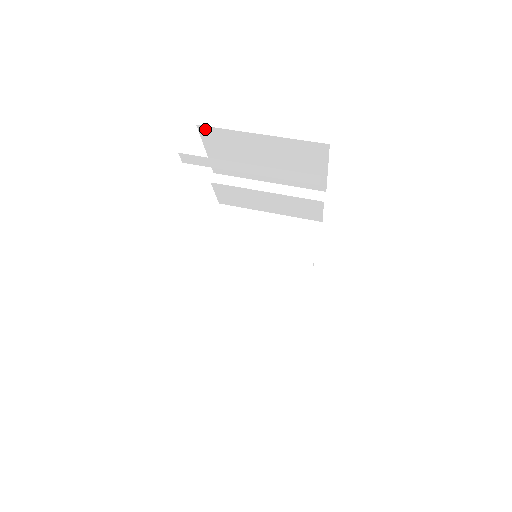
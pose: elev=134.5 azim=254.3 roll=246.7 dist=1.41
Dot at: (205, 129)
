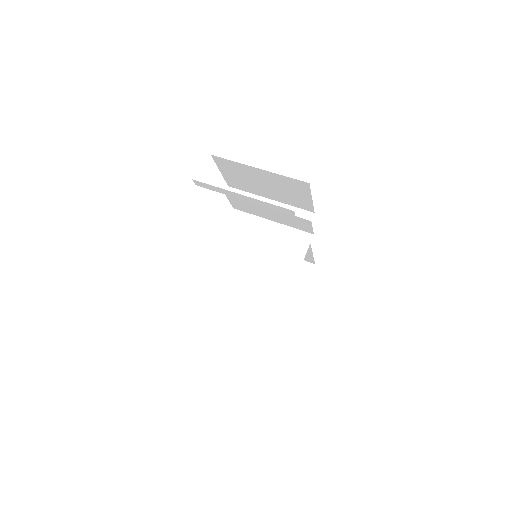
Dot at: (217, 158)
